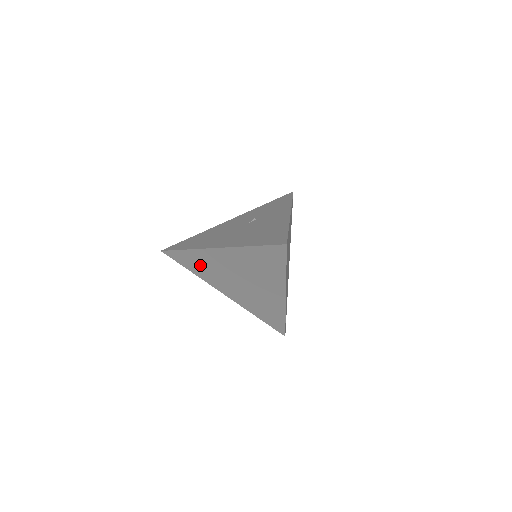
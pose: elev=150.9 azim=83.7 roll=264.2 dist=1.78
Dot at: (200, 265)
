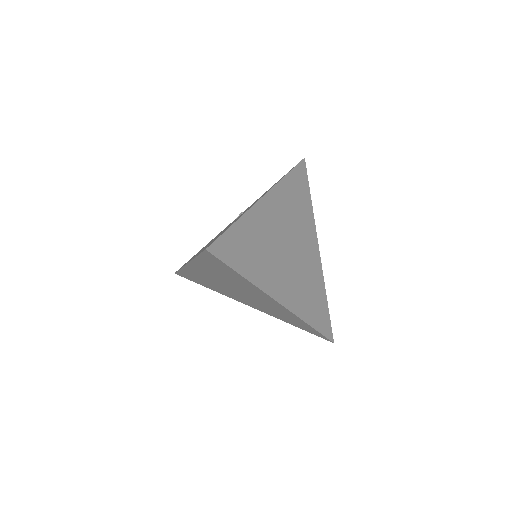
Dot at: (203, 281)
